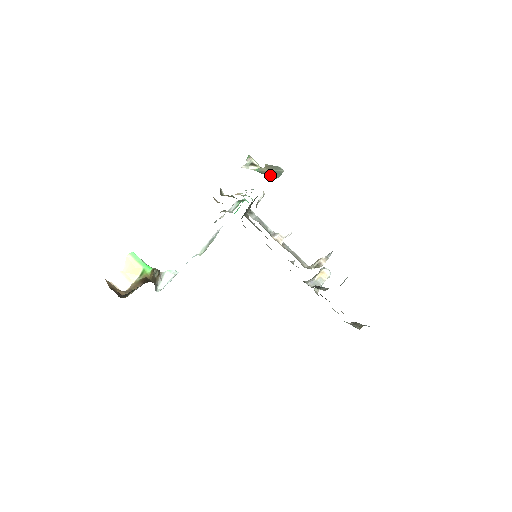
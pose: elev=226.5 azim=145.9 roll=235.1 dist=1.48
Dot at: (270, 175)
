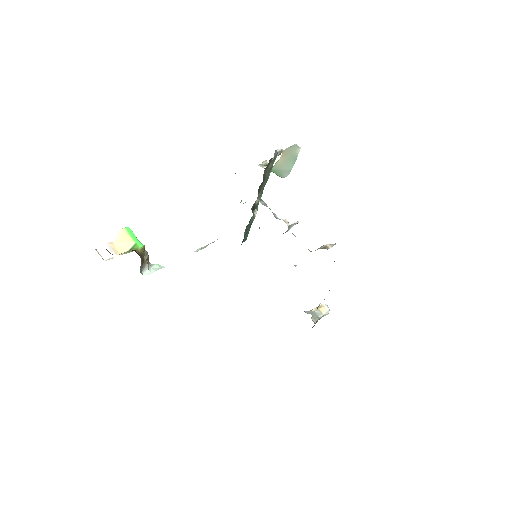
Dot at: (284, 170)
